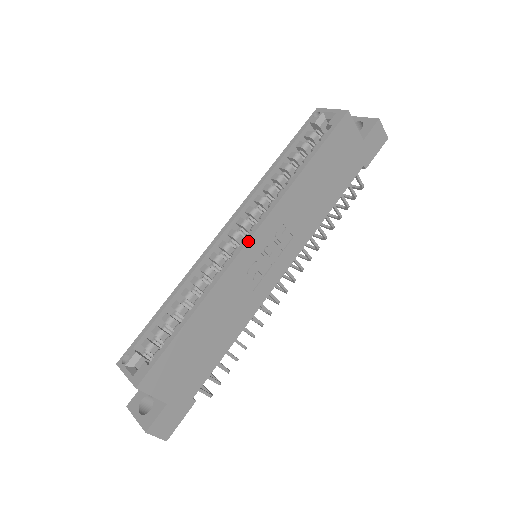
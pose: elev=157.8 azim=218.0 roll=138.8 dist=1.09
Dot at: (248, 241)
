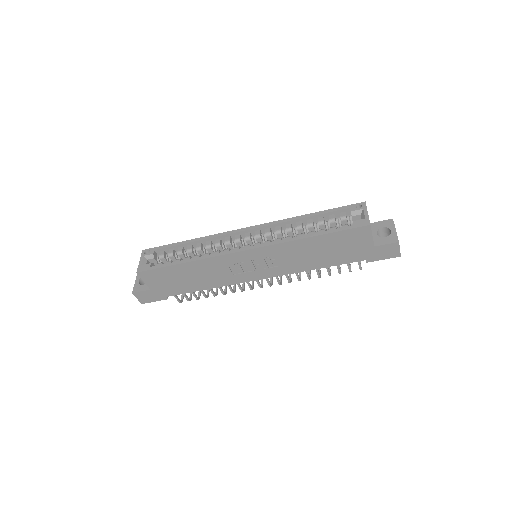
Dot at: (244, 250)
